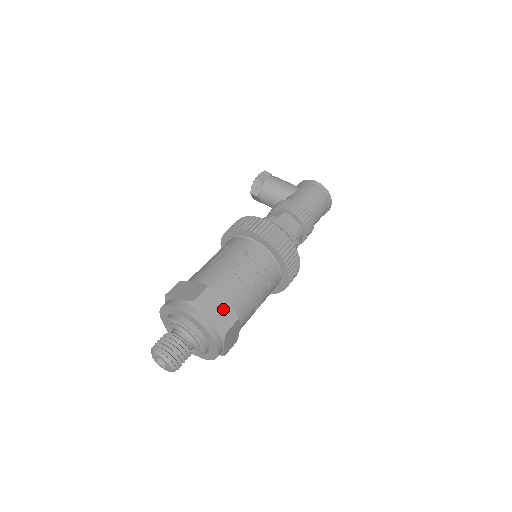
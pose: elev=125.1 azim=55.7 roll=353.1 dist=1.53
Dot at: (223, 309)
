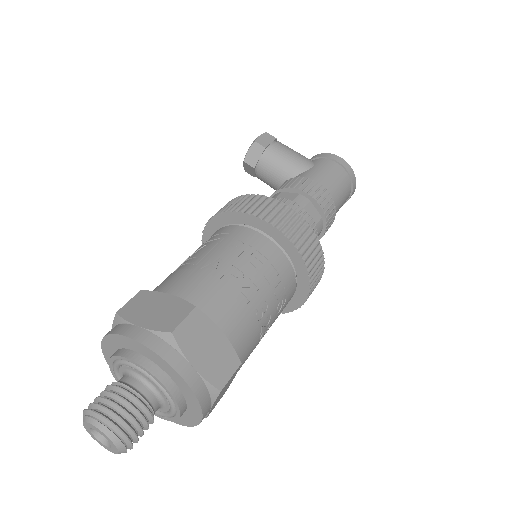
Dot at: (218, 348)
